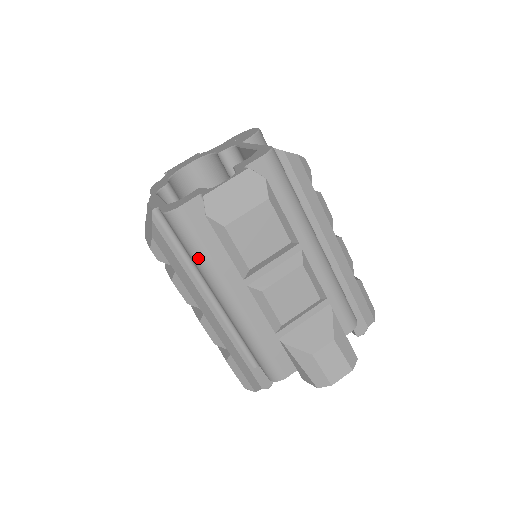
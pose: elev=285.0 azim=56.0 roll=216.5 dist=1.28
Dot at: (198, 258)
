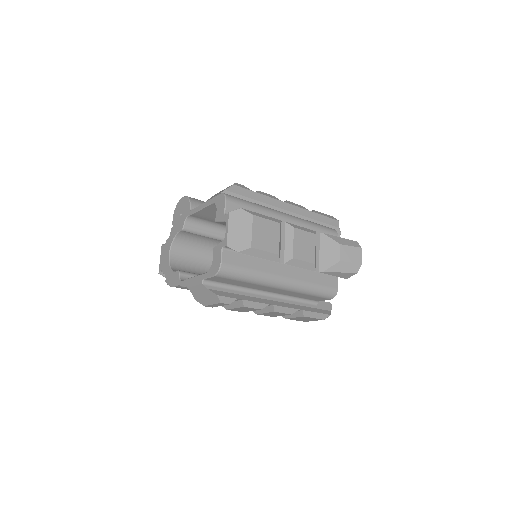
Dot at: (250, 278)
